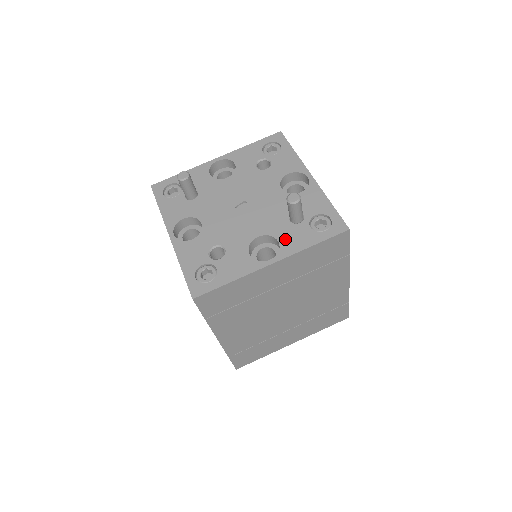
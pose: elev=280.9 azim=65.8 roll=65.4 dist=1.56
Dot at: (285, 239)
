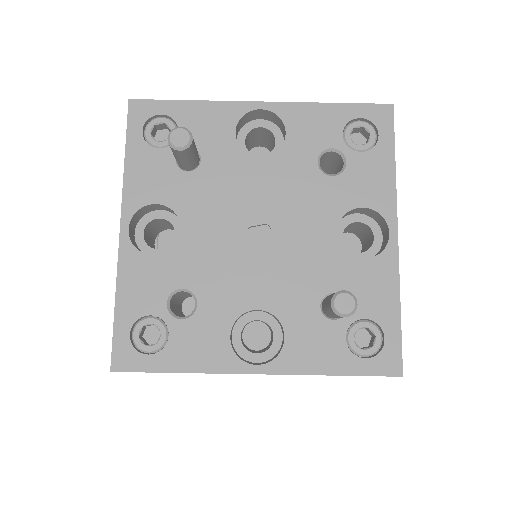
Dot at: (297, 339)
